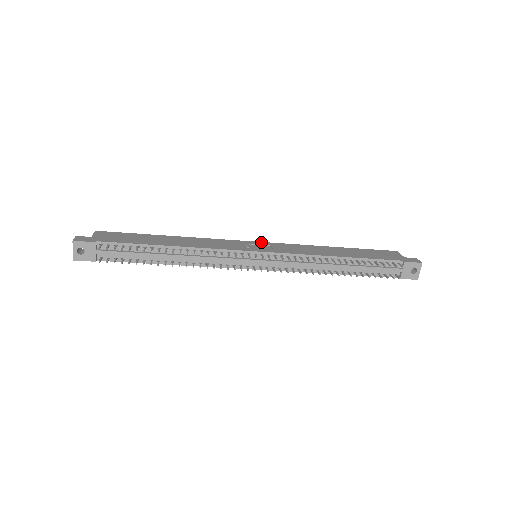
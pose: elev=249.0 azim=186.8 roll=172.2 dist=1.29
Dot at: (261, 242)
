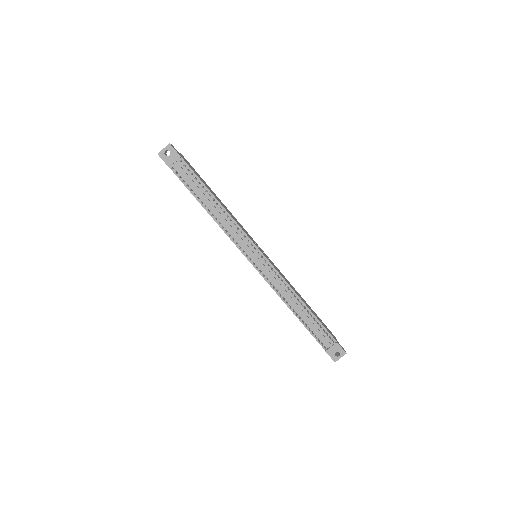
Dot at: occluded
